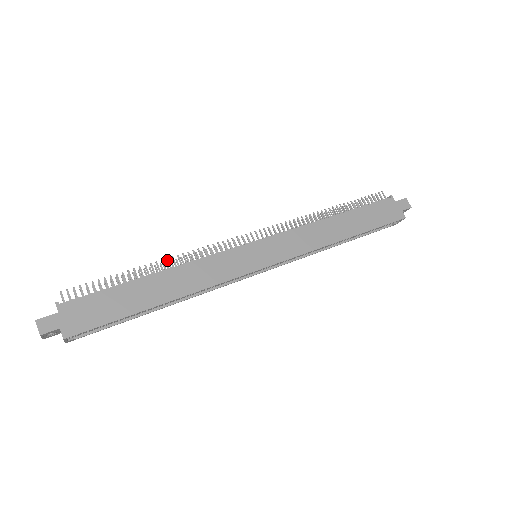
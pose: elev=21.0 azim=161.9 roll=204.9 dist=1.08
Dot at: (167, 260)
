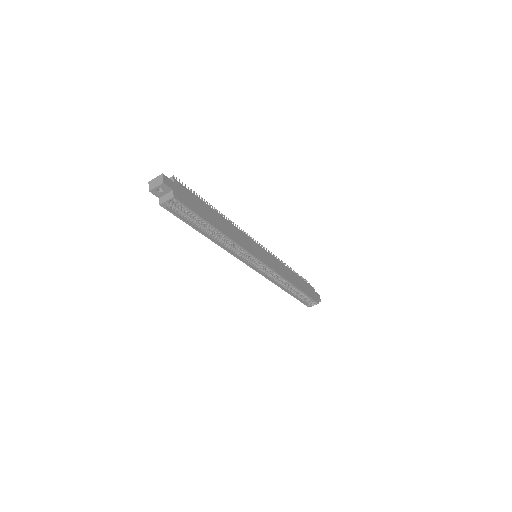
Dot at: (222, 214)
